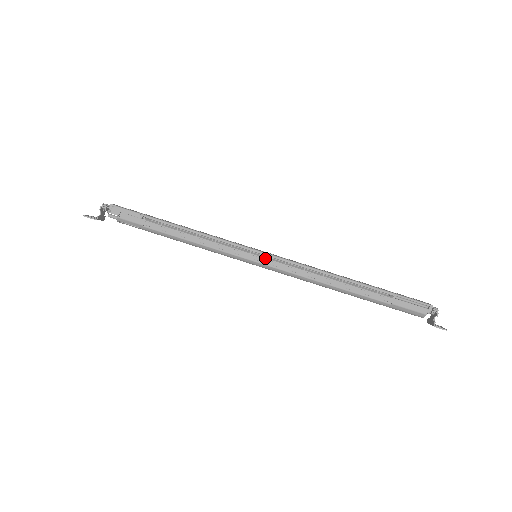
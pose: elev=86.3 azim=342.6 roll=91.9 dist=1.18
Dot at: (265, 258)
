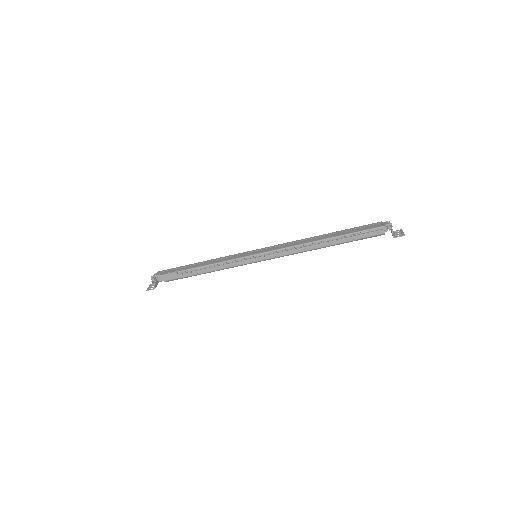
Dot at: (261, 256)
